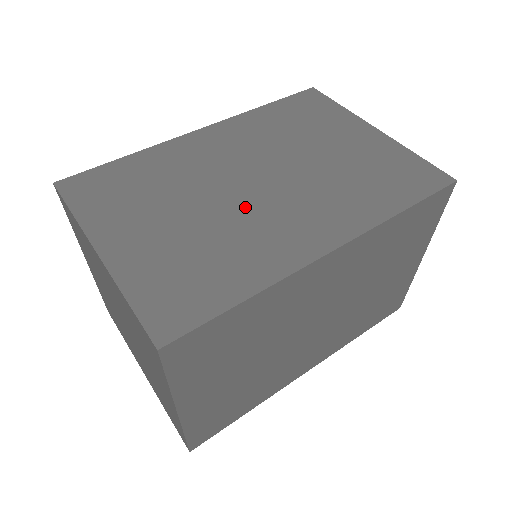
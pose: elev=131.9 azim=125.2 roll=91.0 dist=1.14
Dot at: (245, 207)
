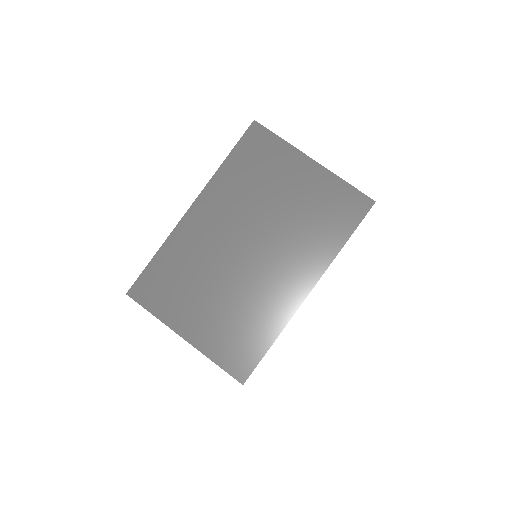
Dot at: (249, 275)
